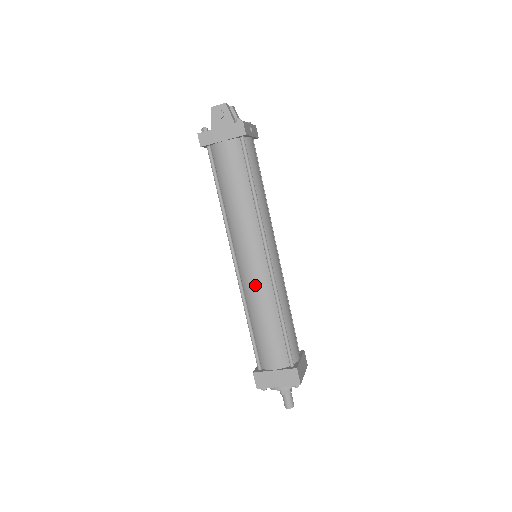
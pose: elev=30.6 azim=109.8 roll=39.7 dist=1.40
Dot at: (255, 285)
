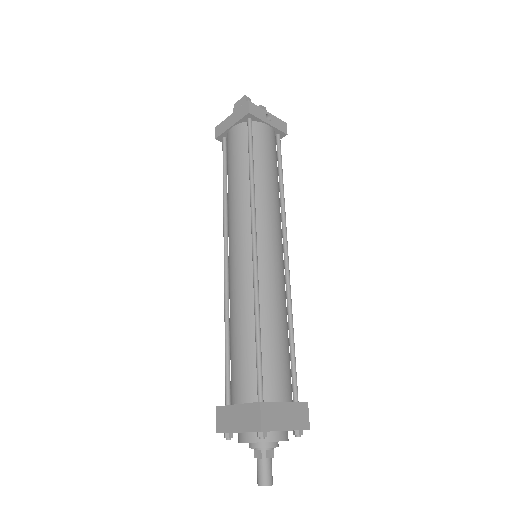
Dot at: (235, 281)
